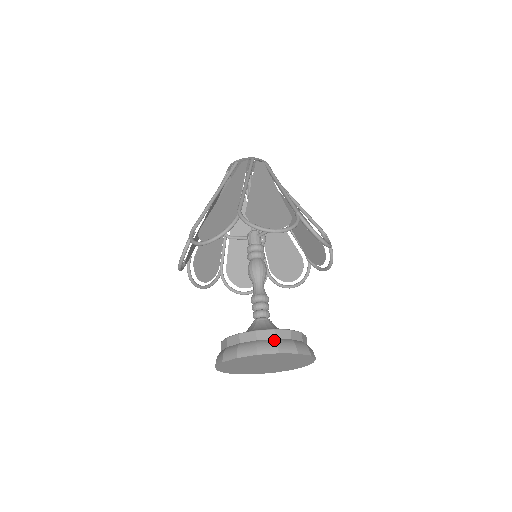
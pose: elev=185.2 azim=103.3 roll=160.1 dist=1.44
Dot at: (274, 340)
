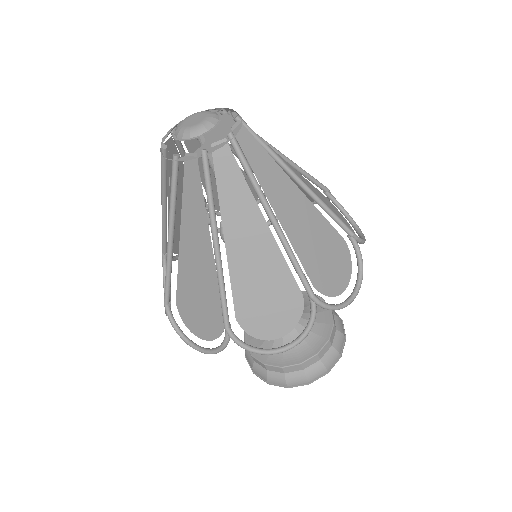
Dot at: (265, 372)
